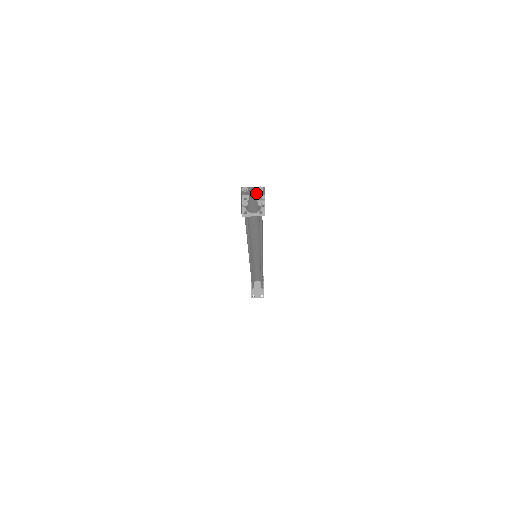
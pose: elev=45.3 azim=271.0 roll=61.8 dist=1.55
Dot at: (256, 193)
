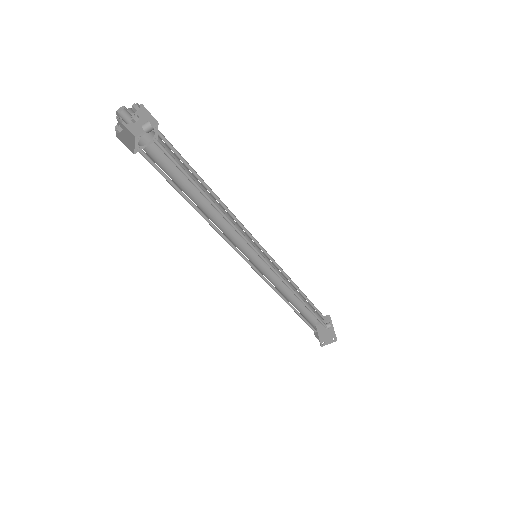
Dot at: occluded
